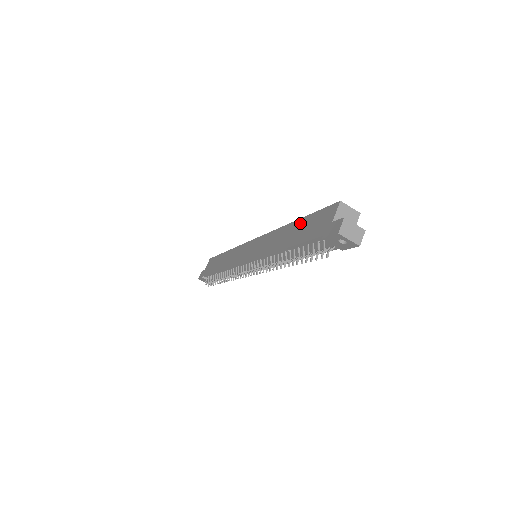
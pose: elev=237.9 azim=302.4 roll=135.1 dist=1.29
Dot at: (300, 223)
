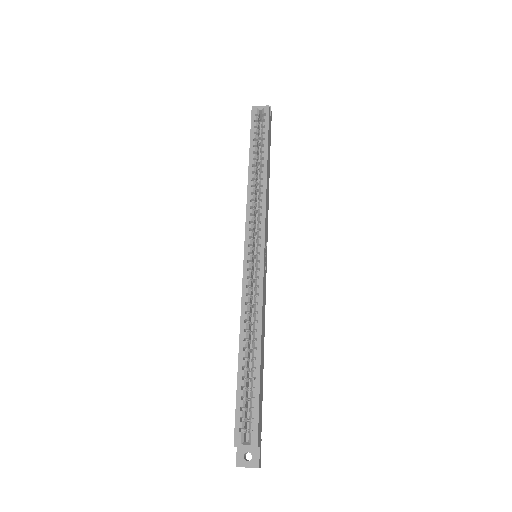
Dot at: (238, 372)
